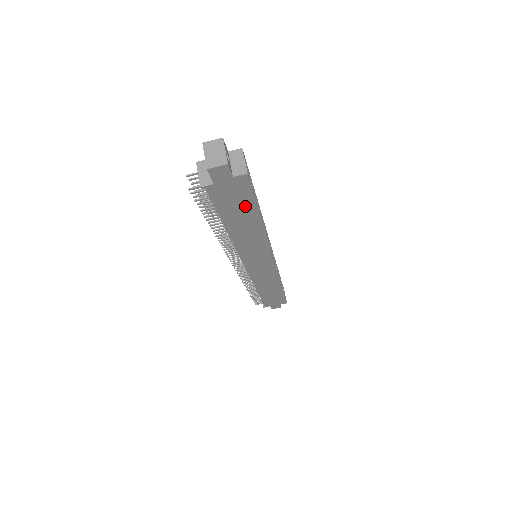
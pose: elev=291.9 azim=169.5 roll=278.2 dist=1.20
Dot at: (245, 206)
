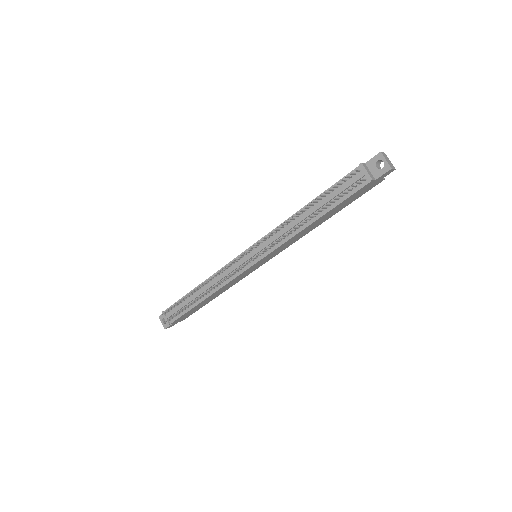
Dot at: (348, 203)
